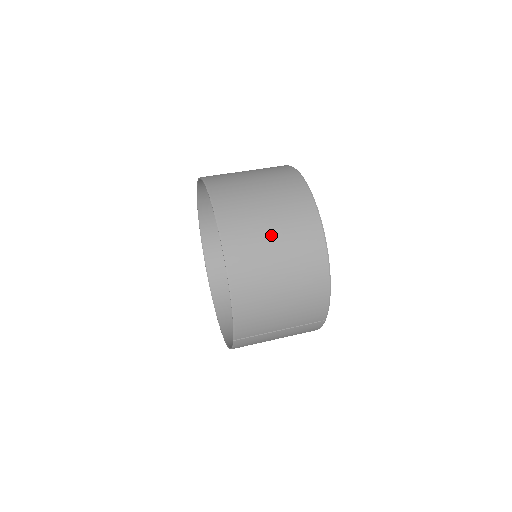
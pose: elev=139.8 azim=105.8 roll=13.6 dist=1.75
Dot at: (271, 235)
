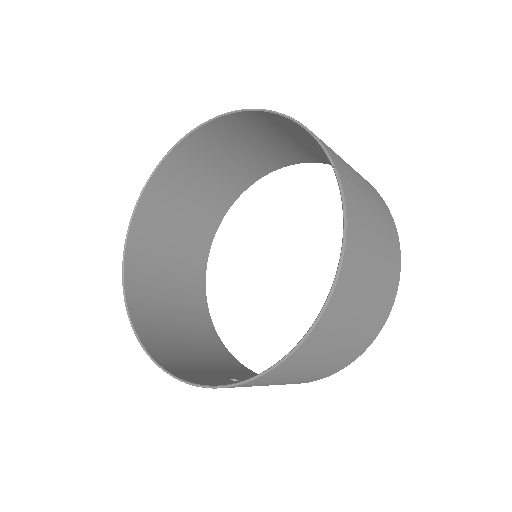
Dot at: (265, 139)
